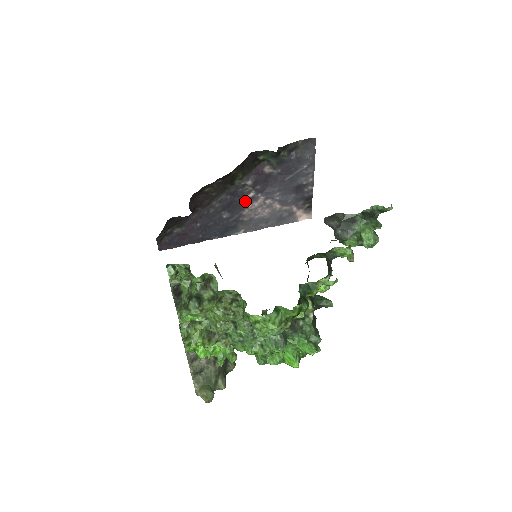
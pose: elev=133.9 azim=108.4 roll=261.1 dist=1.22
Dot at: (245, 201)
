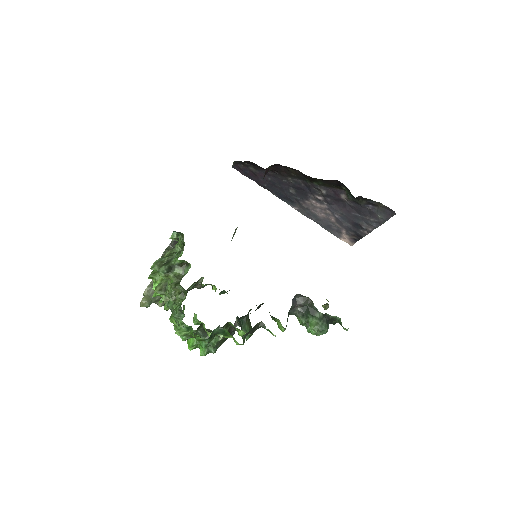
Dot at: (313, 196)
